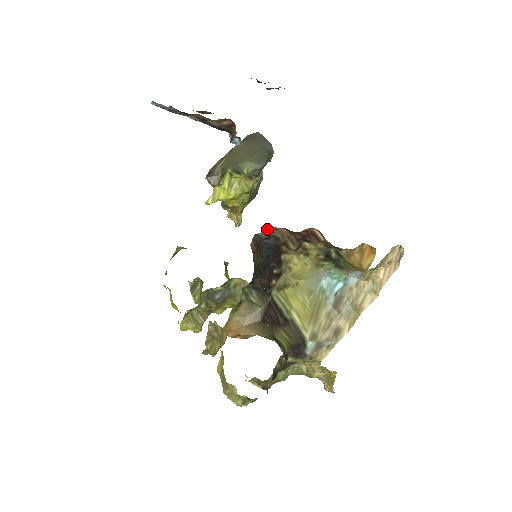
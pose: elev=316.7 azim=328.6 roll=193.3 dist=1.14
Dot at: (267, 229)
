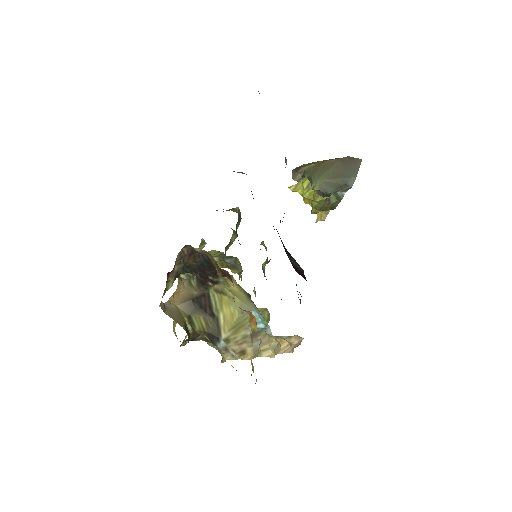
Dot at: (197, 248)
